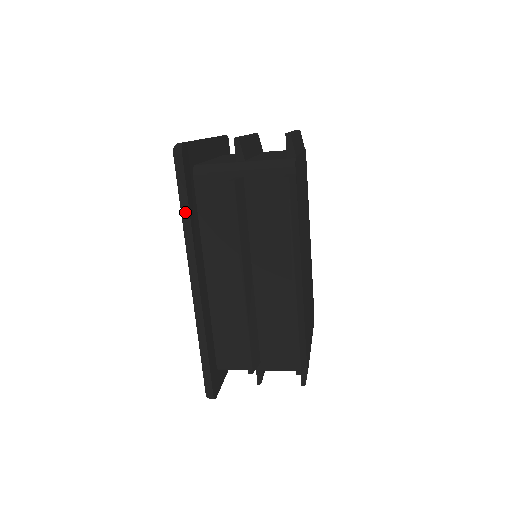
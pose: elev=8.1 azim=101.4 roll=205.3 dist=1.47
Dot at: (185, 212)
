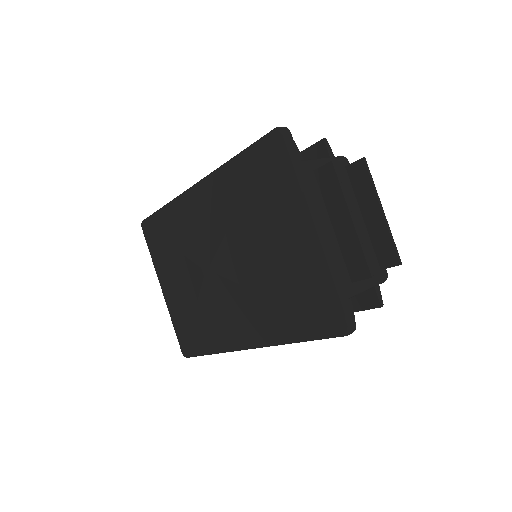
Dot at: occluded
